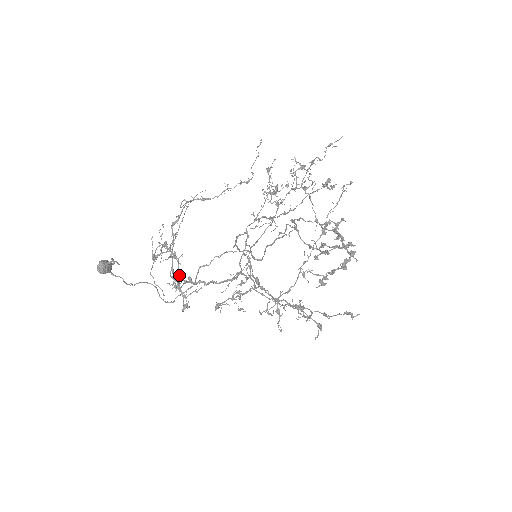
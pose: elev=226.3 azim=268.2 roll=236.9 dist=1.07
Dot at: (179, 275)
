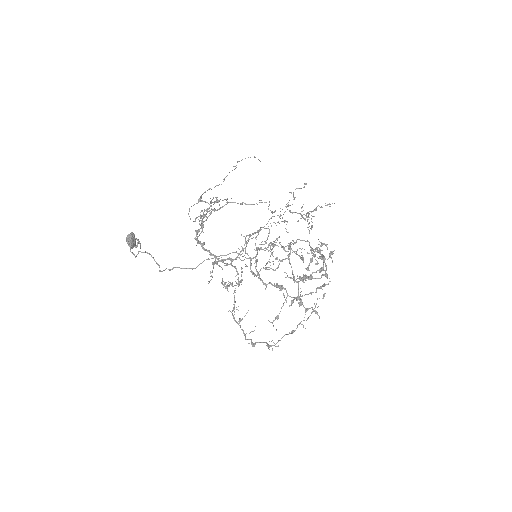
Dot at: (197, 238)
